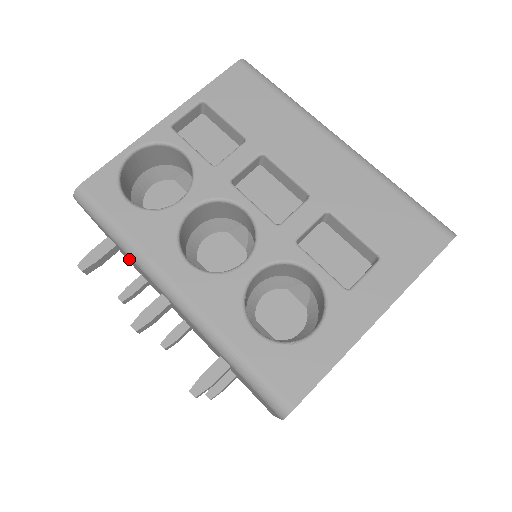
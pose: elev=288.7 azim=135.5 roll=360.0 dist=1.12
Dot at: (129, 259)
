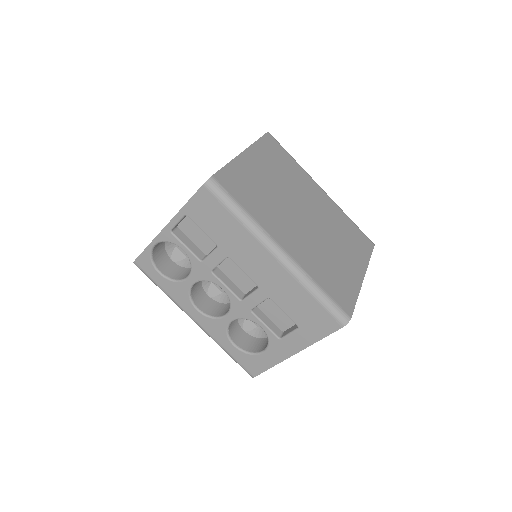
Dot at: occluded
